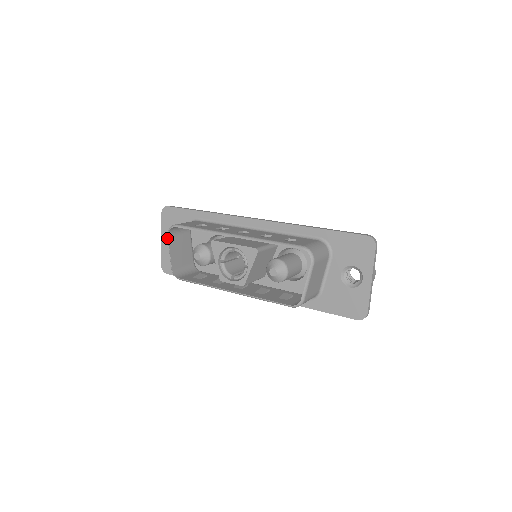
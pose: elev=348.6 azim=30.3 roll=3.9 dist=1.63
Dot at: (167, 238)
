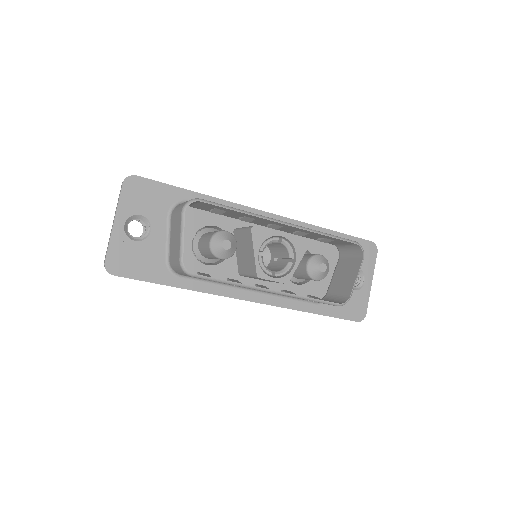
Dot at: (126, 221)
